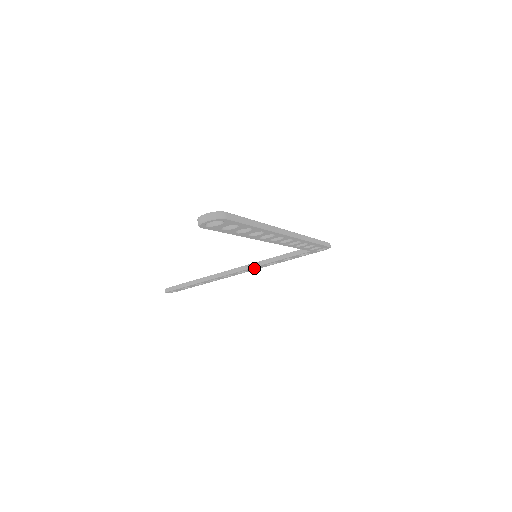
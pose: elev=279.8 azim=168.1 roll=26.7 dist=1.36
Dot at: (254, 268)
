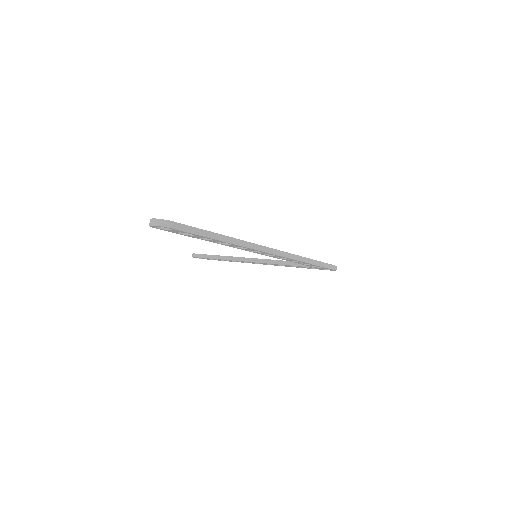
Dot at: occluded
